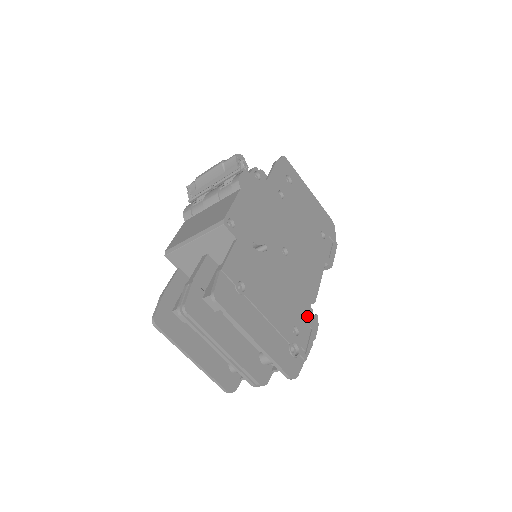
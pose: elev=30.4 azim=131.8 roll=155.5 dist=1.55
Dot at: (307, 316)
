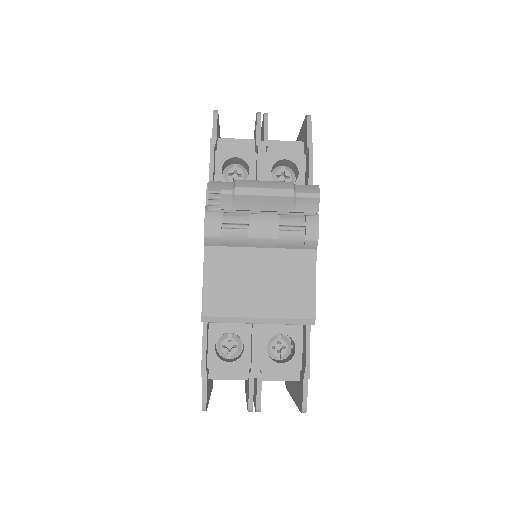
Dot at: occluded
